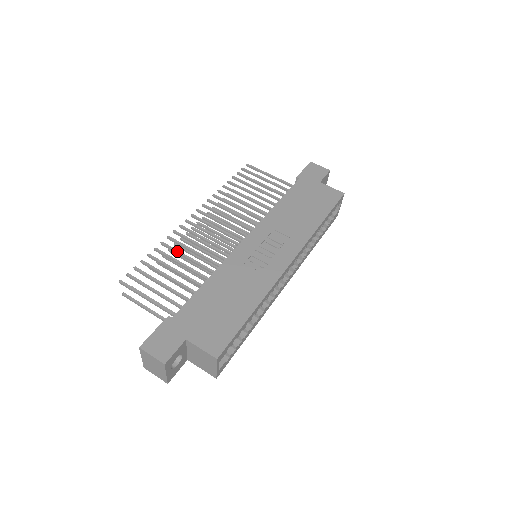
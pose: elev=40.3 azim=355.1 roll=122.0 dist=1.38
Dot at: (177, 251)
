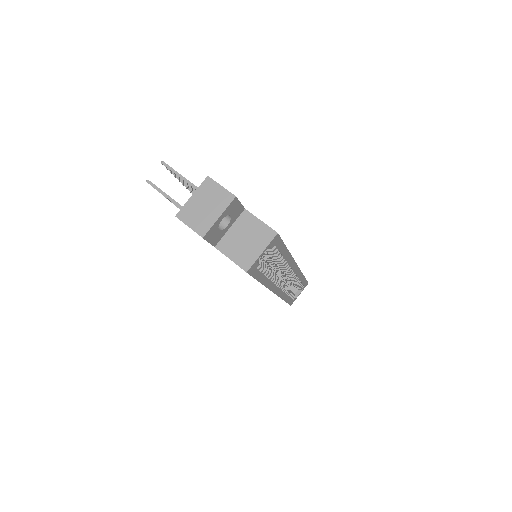
Dot at: occluded
